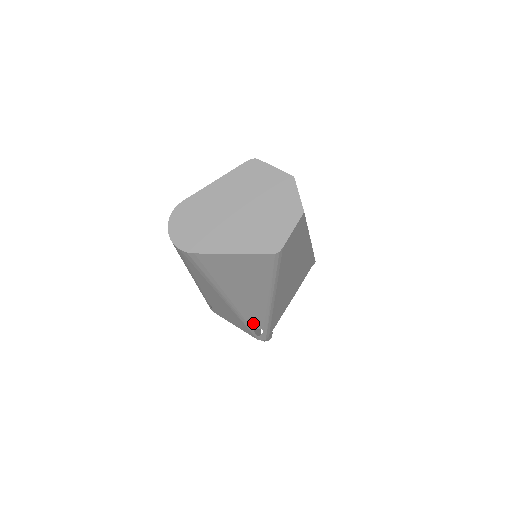
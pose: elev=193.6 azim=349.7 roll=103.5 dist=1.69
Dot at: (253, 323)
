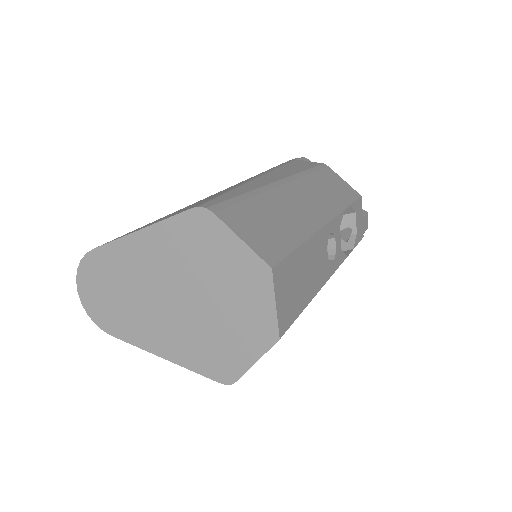
Dot at: occluded
